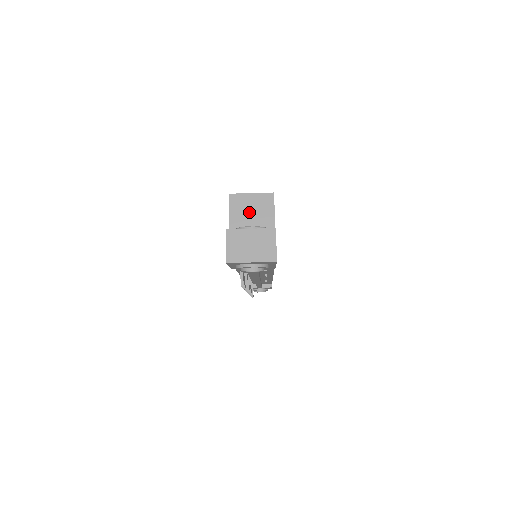
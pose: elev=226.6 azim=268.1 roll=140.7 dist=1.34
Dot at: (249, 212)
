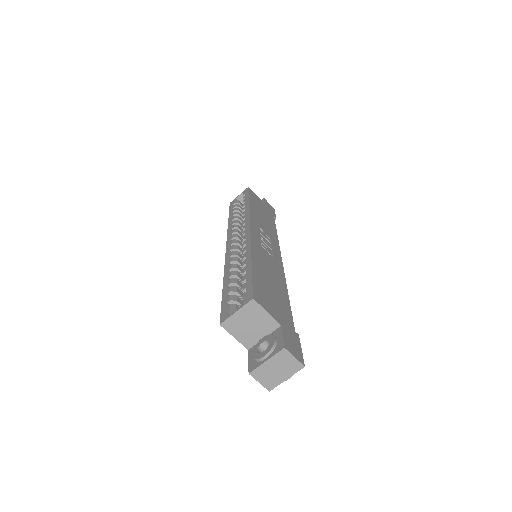
Dot at: (247, 325)
